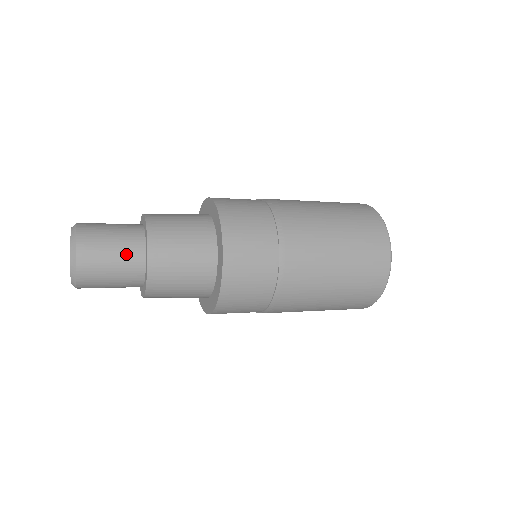
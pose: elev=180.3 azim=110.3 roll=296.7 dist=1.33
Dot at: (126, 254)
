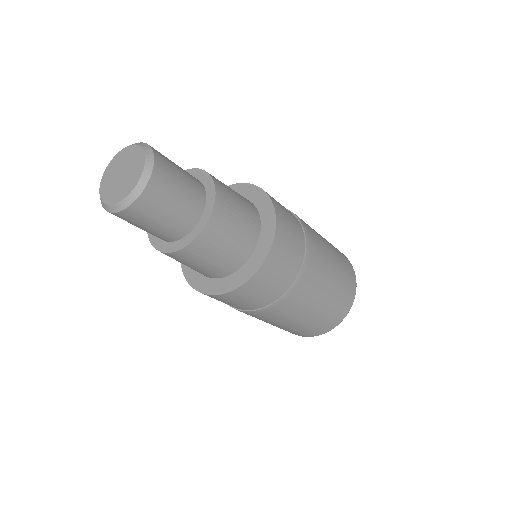
Dot at: (178, 221)
